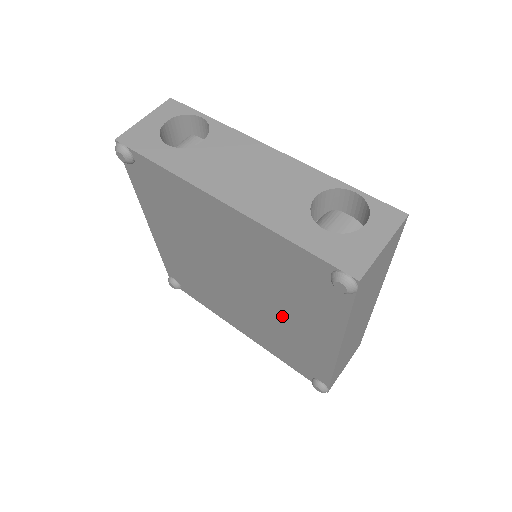
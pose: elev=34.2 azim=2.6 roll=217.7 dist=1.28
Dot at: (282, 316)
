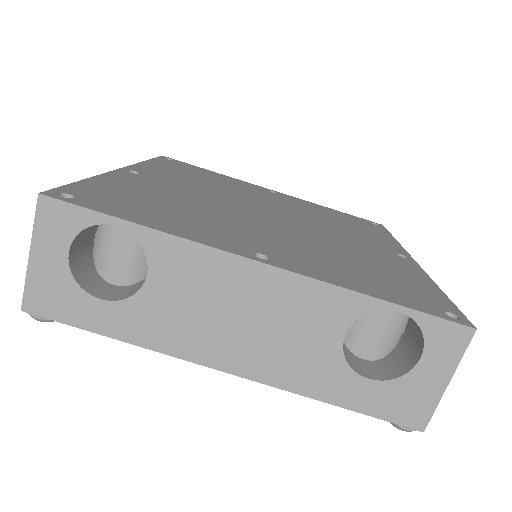
Dot at: occluded
